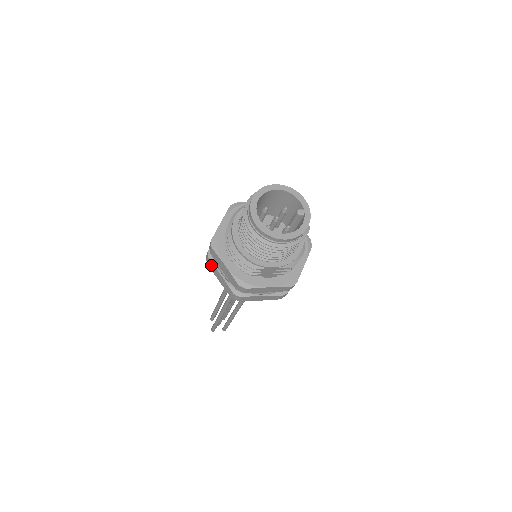
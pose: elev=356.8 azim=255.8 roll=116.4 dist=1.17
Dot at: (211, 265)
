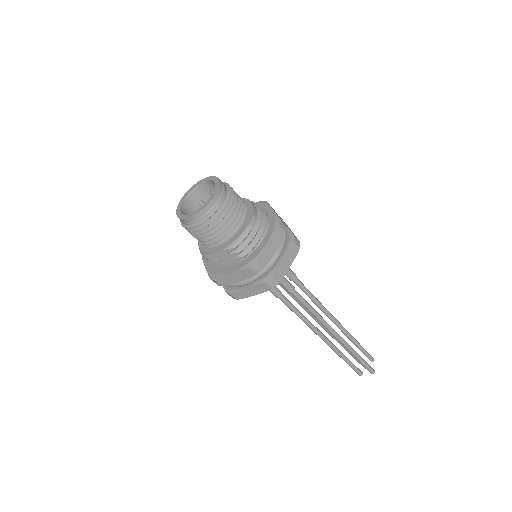
Dot at: occluded
